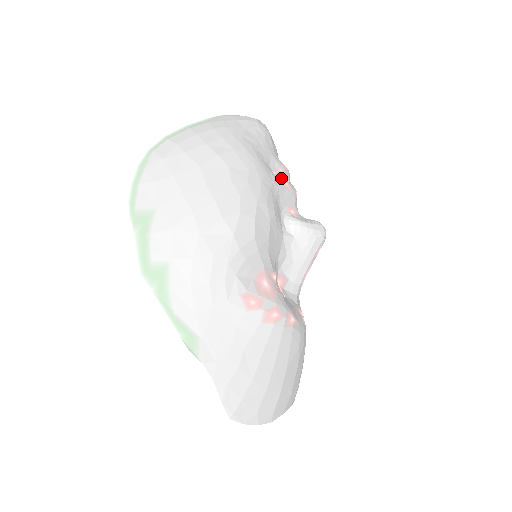
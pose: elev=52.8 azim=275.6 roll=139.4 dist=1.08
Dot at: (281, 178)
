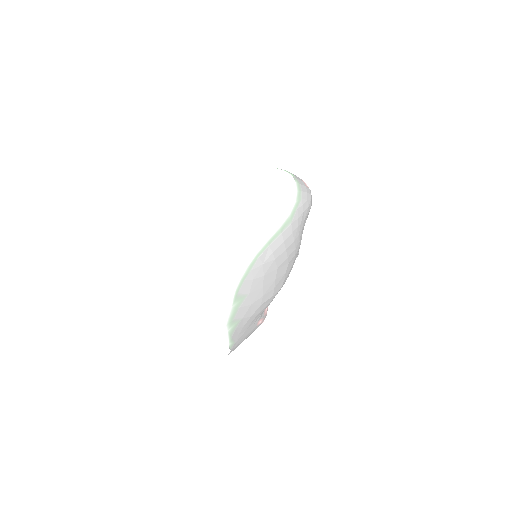
Dot at: occluded
